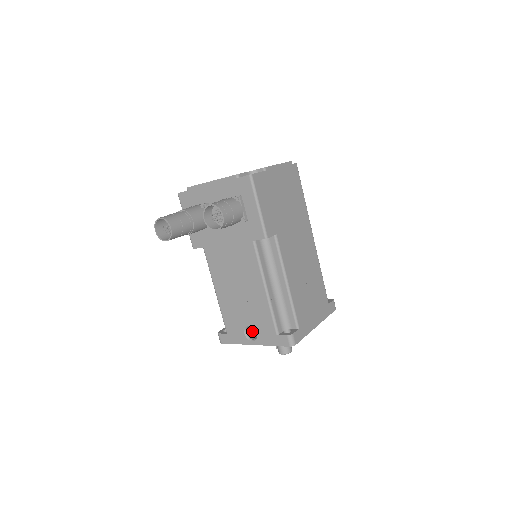
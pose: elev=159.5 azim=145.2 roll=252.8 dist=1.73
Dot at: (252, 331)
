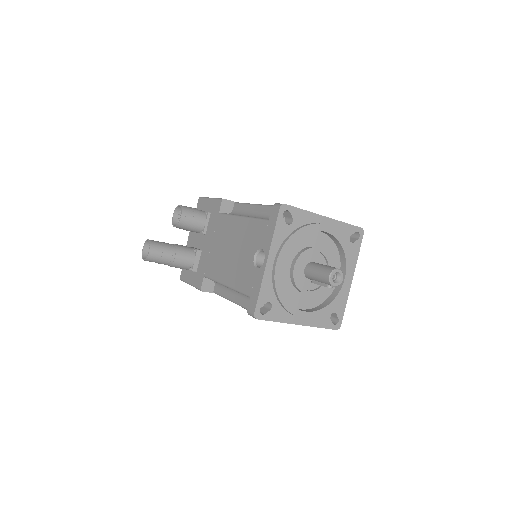
Dot at: occluded
